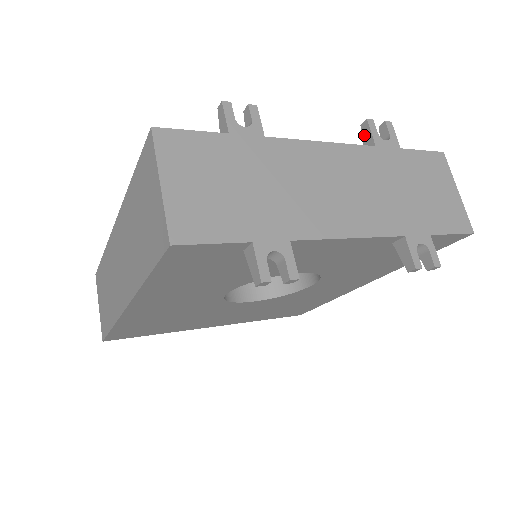
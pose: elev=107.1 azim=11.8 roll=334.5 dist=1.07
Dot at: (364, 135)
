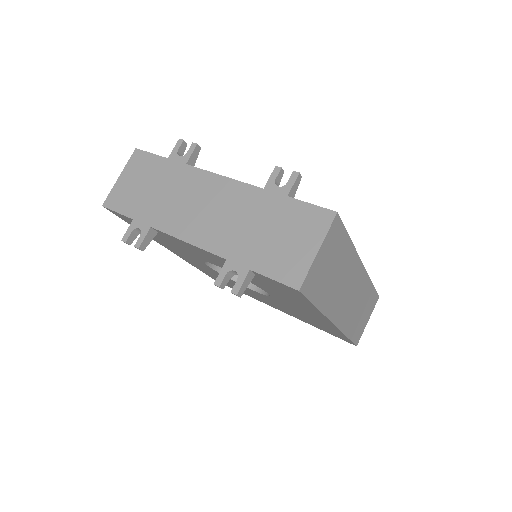
Dot at: occluded
